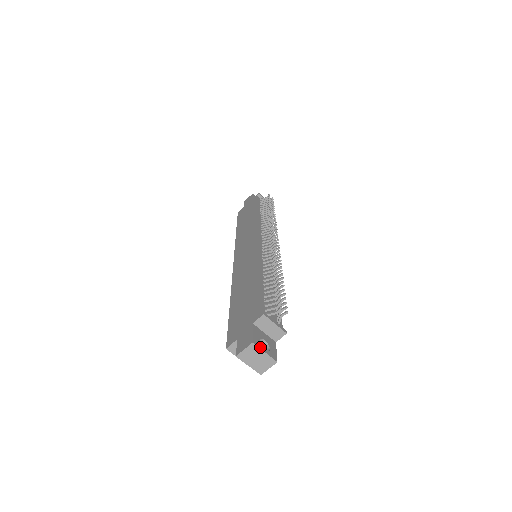
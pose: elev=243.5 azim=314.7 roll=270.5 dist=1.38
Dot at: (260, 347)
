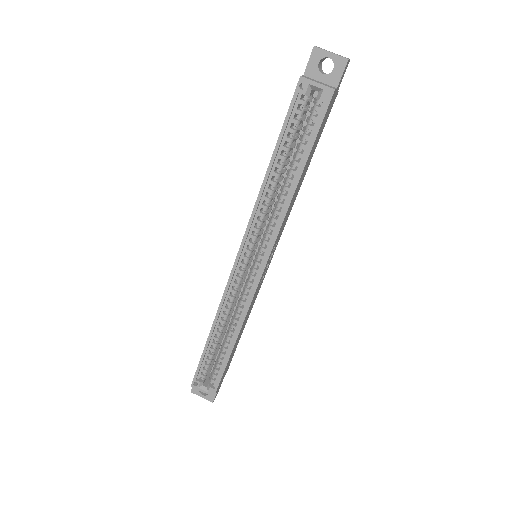
Dot at: occluded
